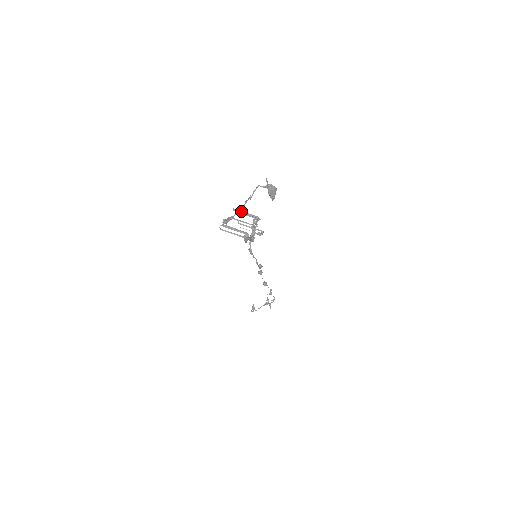
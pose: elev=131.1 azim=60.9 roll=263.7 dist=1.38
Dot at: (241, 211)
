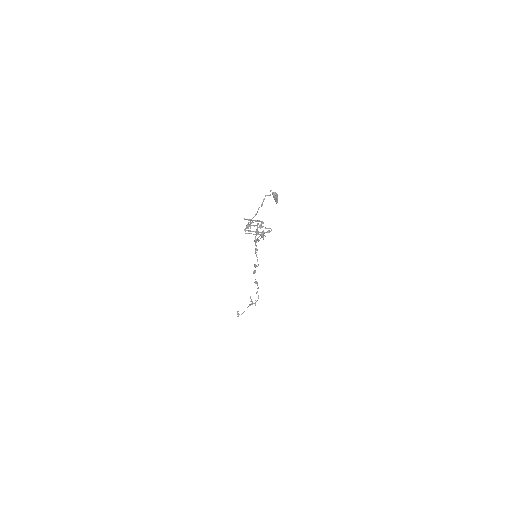
Dot at: (250, 219)
